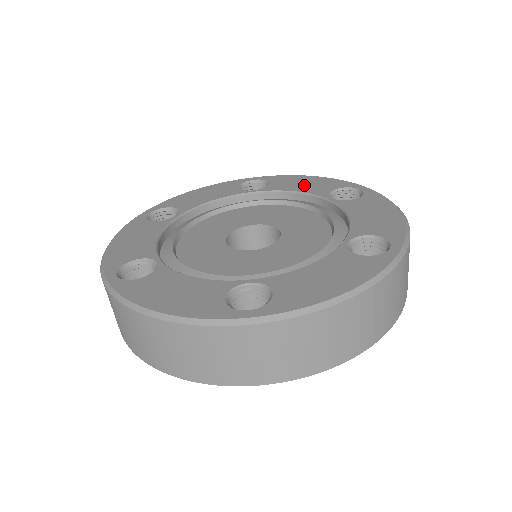
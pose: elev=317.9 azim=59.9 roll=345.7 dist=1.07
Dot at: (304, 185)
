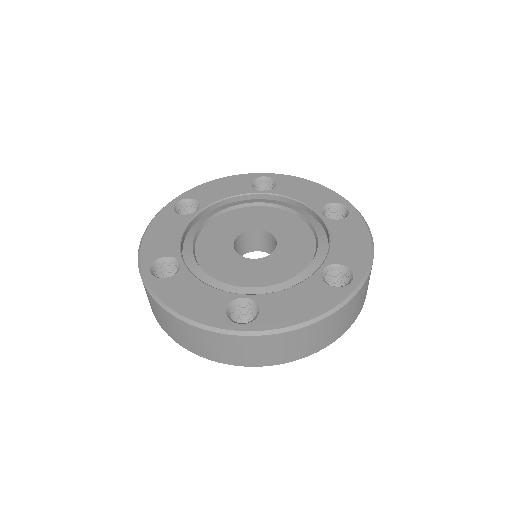
Dot at: (304, 193)
